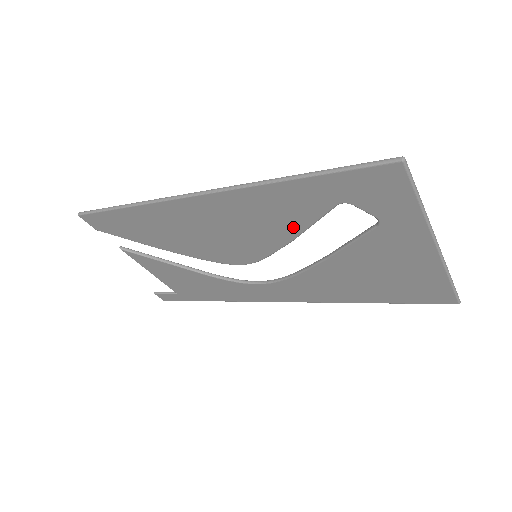
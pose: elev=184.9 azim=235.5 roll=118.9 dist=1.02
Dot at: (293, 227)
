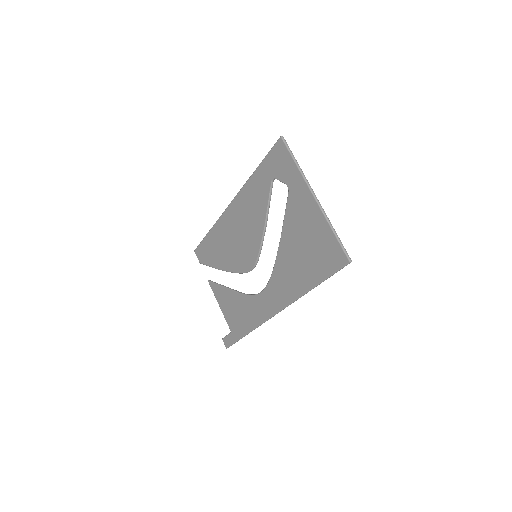
Dot at: (262, 213)
